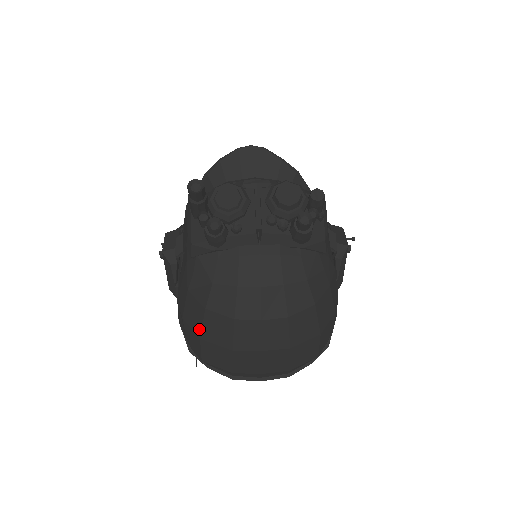
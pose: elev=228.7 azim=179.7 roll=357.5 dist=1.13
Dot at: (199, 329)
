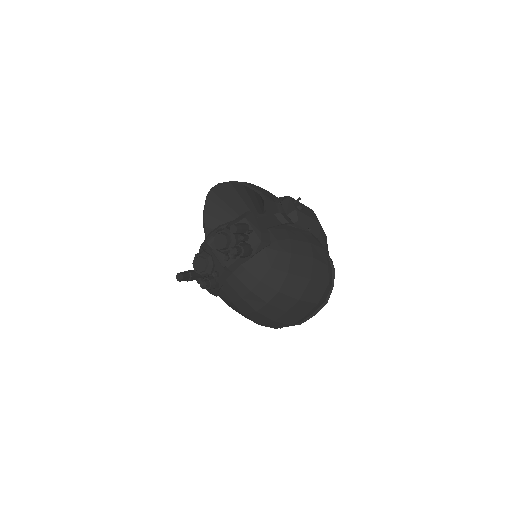
Dot at: occluded
